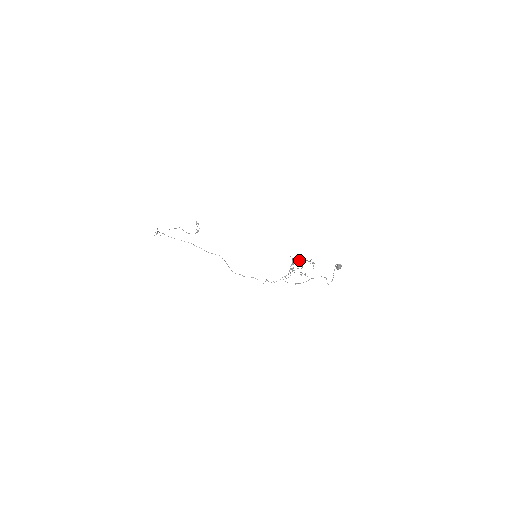
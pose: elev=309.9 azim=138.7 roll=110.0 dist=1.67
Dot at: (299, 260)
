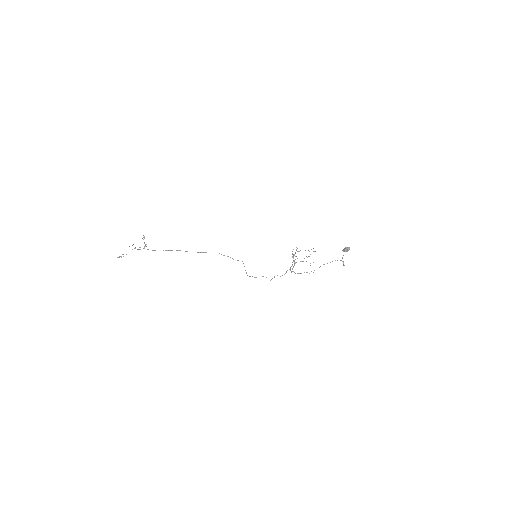
Dot at: occluded
